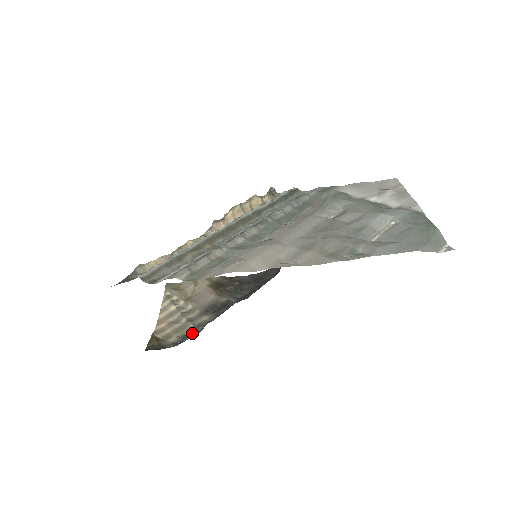
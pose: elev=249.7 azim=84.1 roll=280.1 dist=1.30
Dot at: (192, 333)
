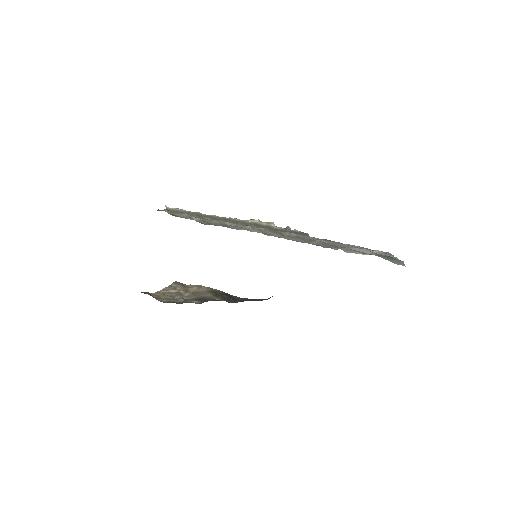
Dot at: (180, 303)
